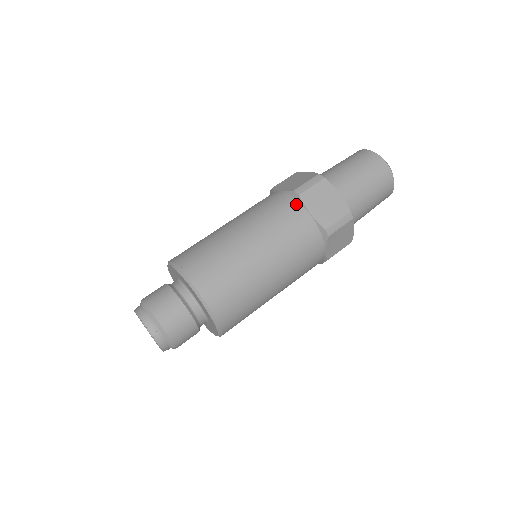
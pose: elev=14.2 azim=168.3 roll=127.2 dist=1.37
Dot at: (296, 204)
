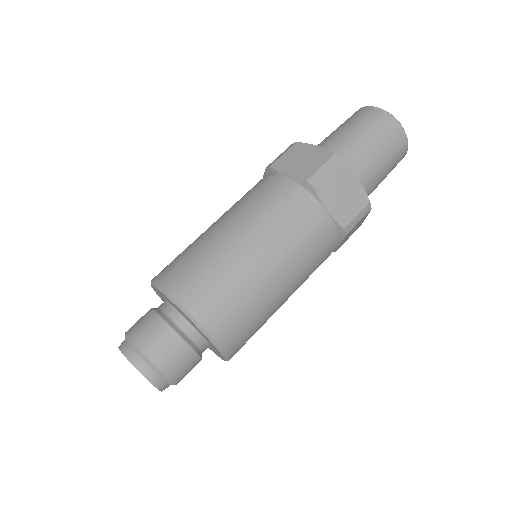
Dot at: (310, 199)
